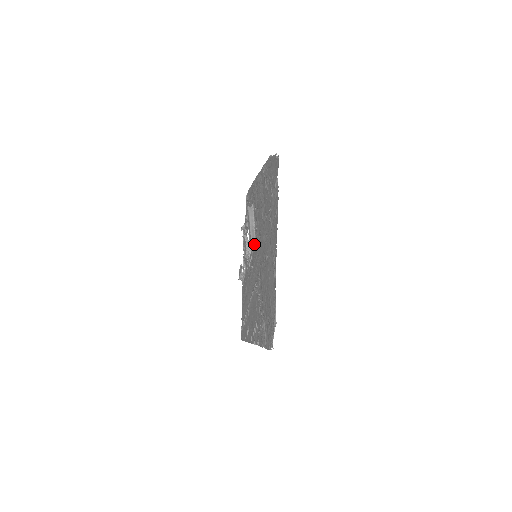
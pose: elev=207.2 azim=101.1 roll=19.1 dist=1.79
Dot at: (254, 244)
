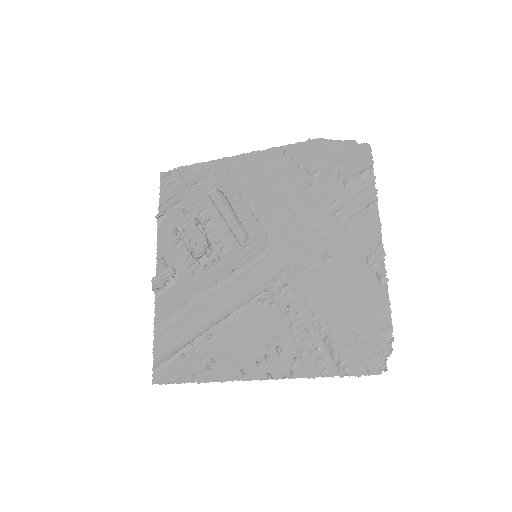
Dot at: (246, 240)
